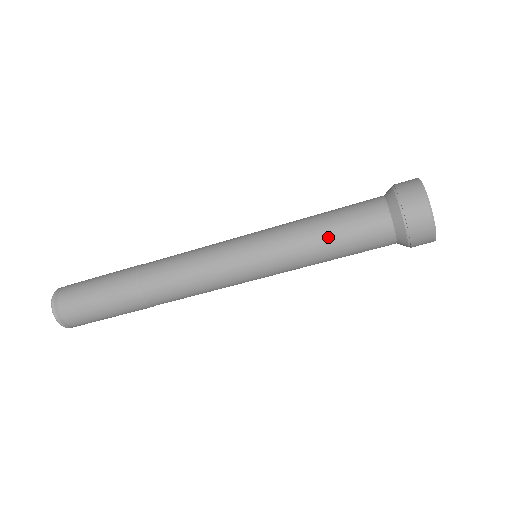
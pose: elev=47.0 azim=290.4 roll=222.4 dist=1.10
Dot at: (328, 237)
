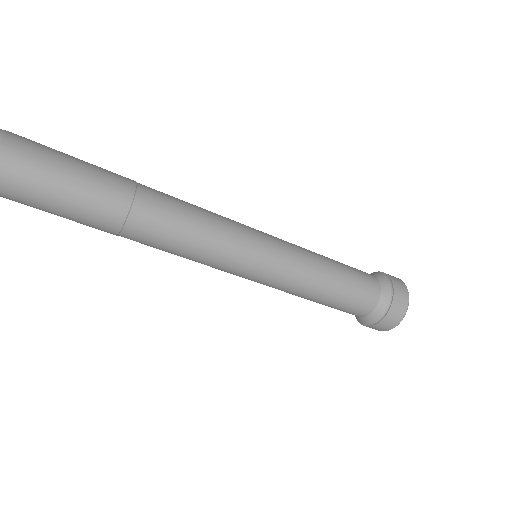
Dot at: (329, 293)
